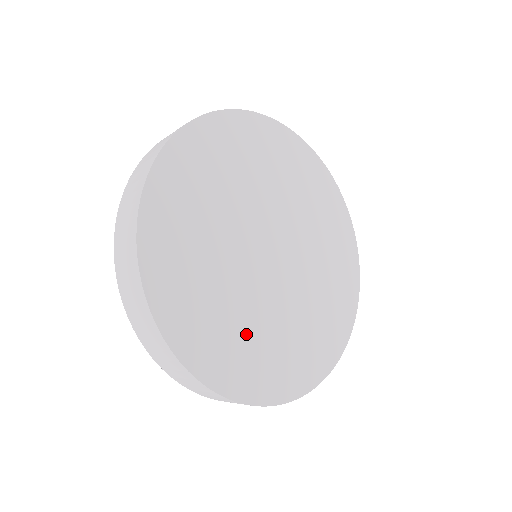
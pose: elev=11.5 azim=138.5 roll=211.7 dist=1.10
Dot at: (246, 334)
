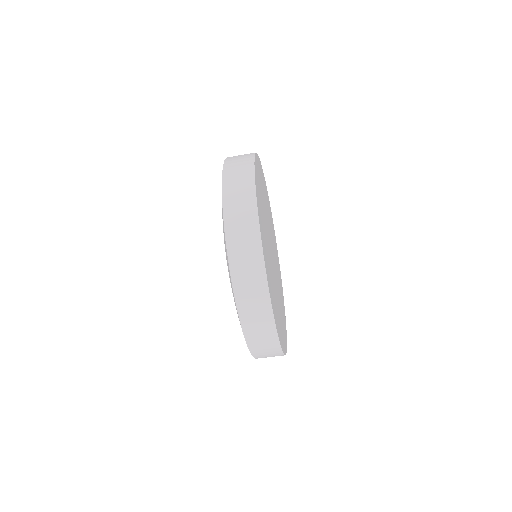
Dot at: (272, 281)
